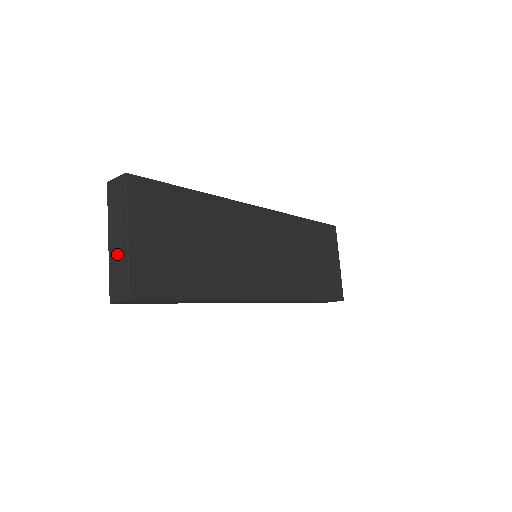
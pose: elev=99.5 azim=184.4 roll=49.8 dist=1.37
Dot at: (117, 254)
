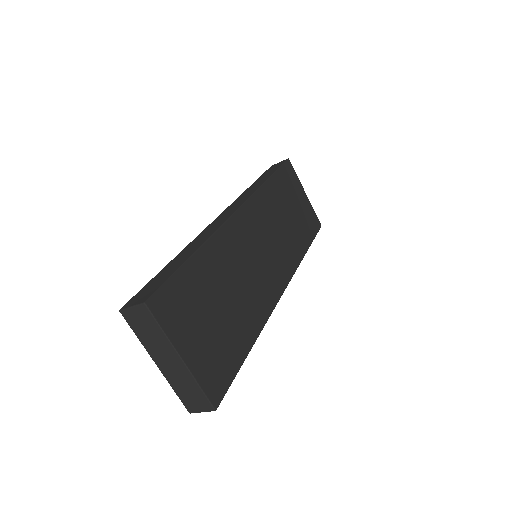
Dot at: (176, 376)
